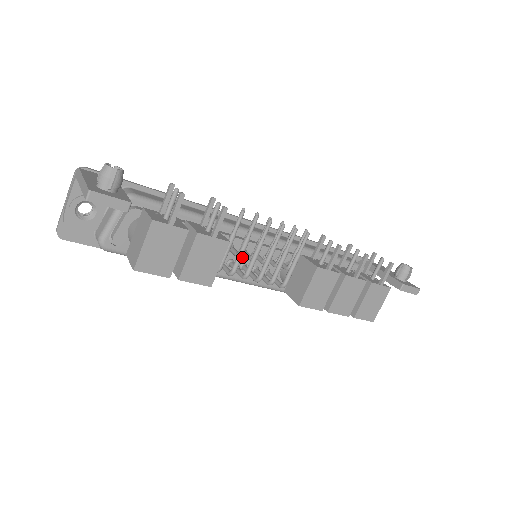
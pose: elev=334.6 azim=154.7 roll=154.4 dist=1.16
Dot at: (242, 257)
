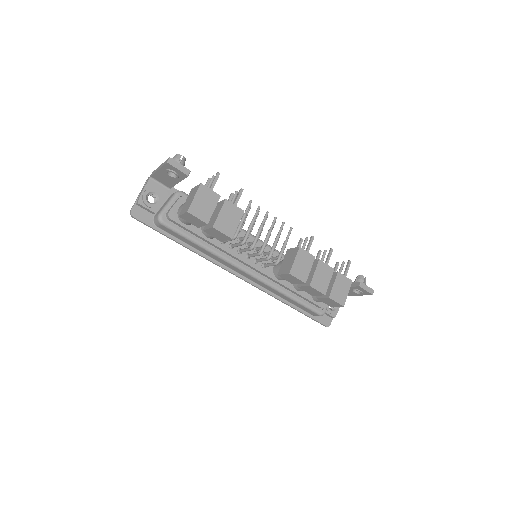
Dot at: occluded
